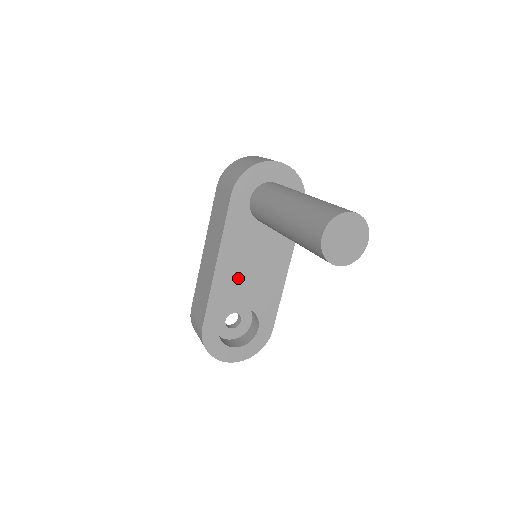
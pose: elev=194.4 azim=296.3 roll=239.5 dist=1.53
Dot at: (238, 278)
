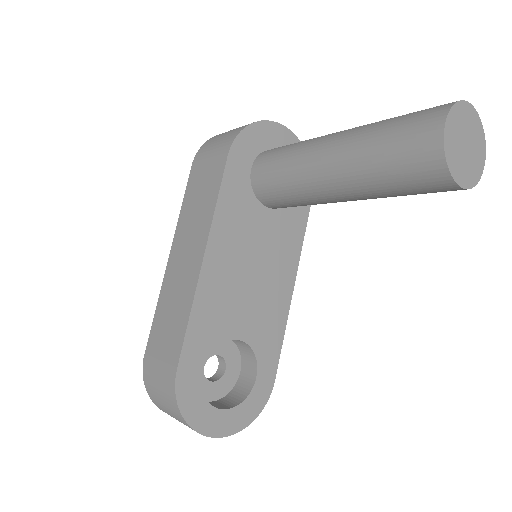
Dot at: (232, 287)
